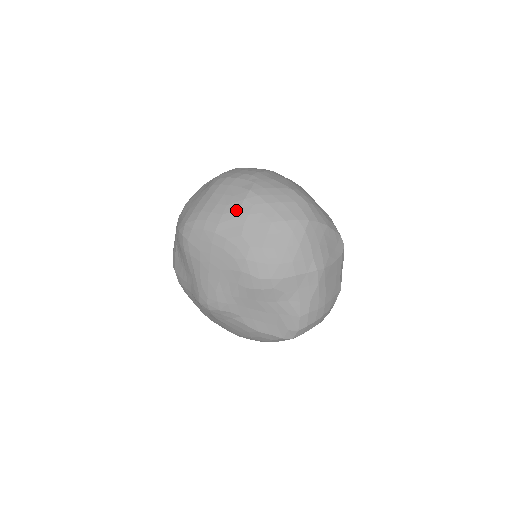
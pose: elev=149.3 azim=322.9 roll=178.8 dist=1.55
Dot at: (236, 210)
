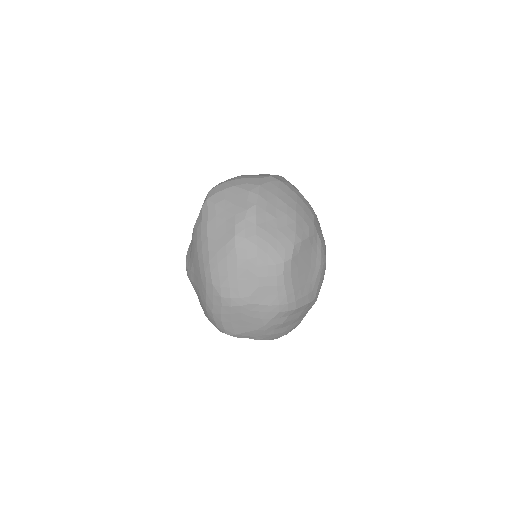
Dot at: occluded
